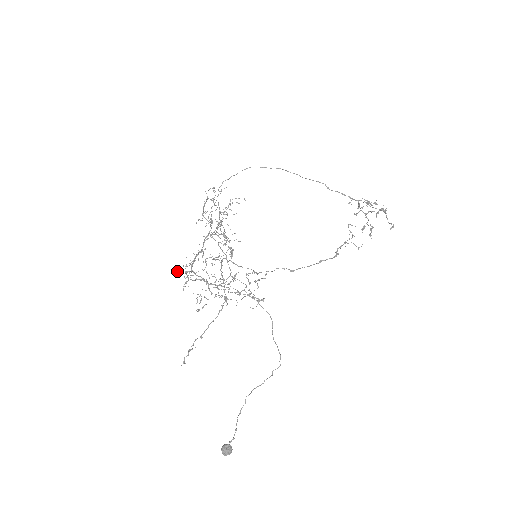
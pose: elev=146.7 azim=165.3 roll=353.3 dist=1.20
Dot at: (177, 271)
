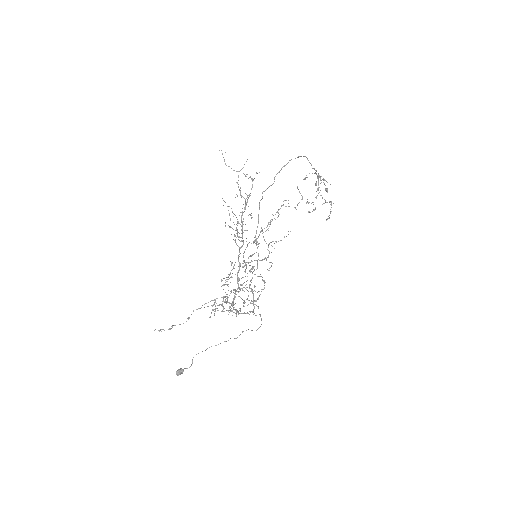
Dot at: occluded
